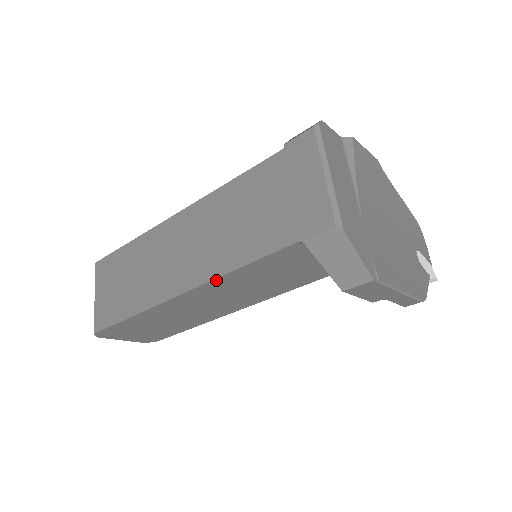
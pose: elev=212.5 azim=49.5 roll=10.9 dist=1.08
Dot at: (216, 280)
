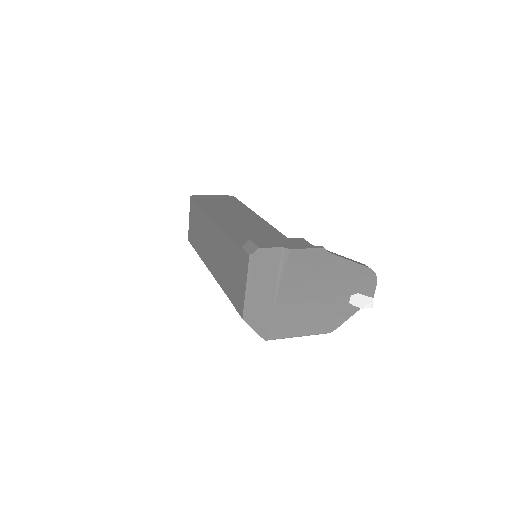
Dot at: occluded
